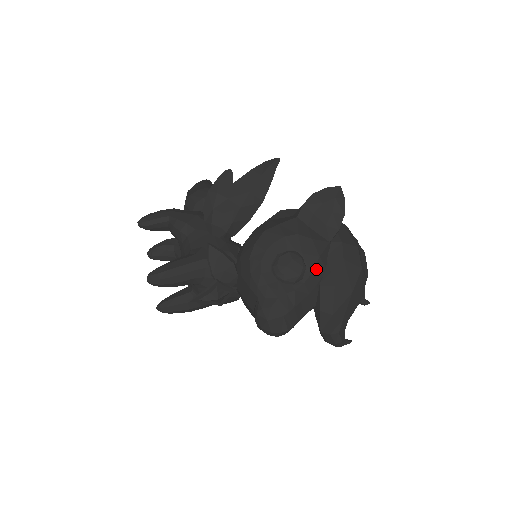
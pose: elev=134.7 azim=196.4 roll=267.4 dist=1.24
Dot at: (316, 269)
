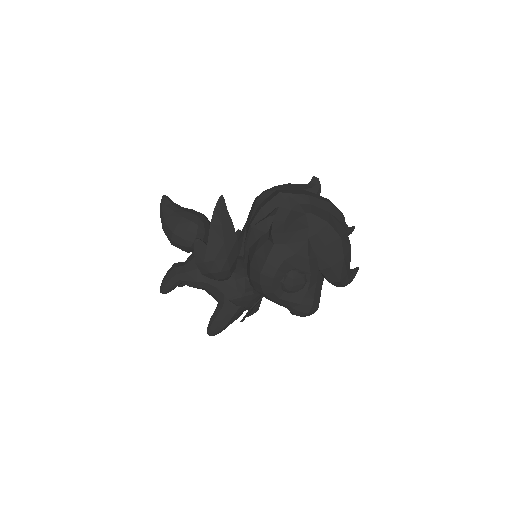
Dot at: (311, 267)
